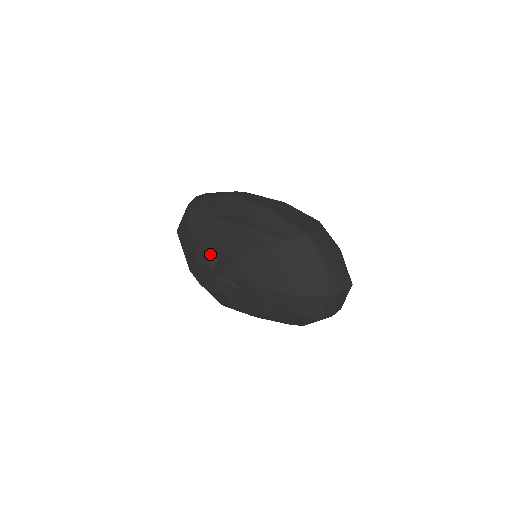
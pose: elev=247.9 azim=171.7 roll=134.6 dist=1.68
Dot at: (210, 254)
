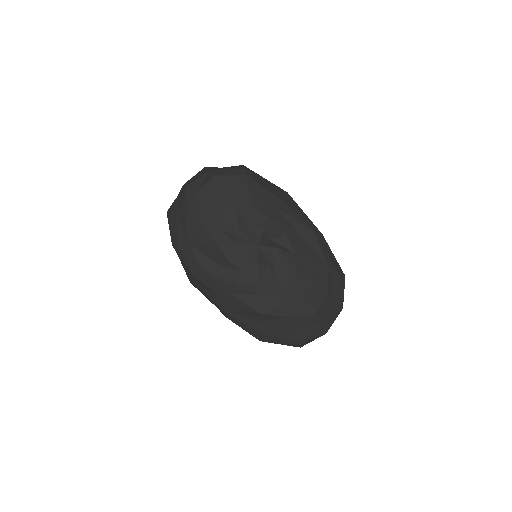
Dot at: (271, 229)
